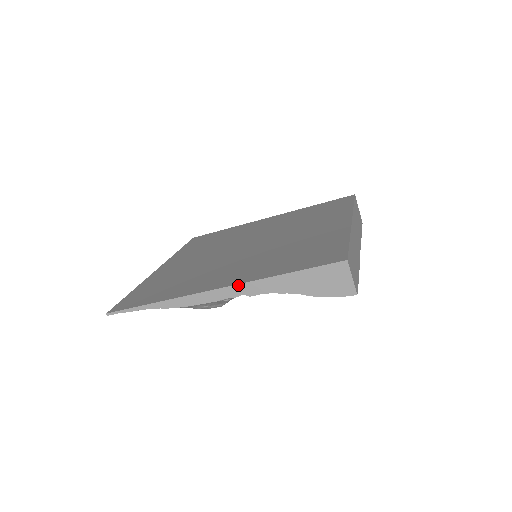
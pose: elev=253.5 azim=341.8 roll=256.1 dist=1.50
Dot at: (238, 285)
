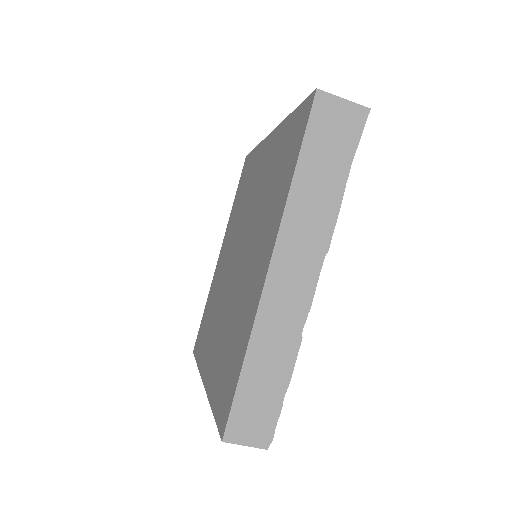
Dot at: occluded
